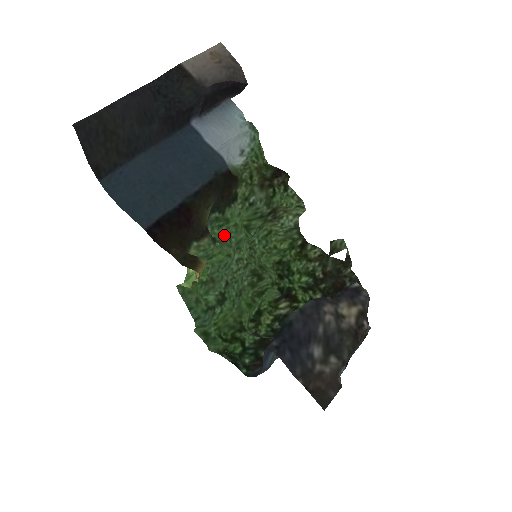
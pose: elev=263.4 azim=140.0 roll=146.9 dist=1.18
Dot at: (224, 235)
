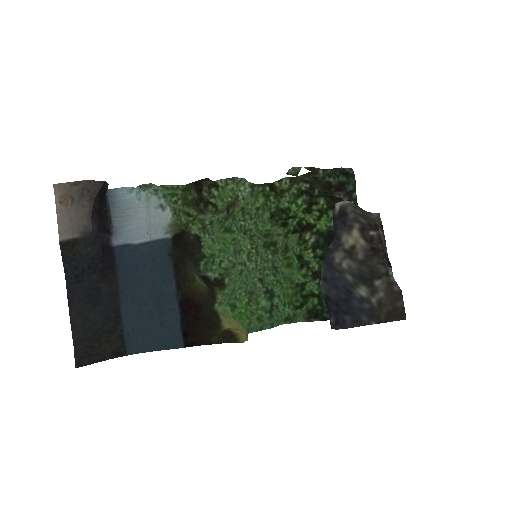
Dot at: (222, 263)
